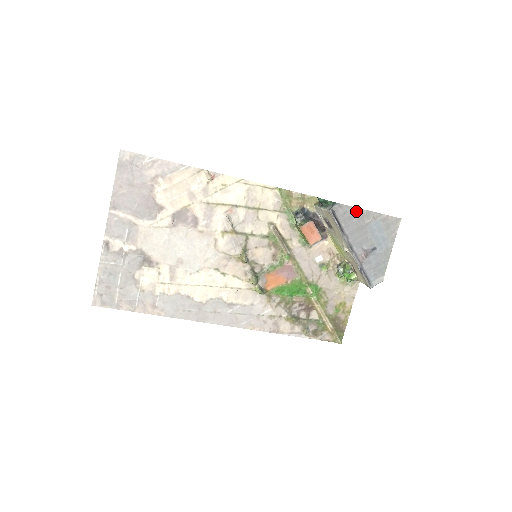
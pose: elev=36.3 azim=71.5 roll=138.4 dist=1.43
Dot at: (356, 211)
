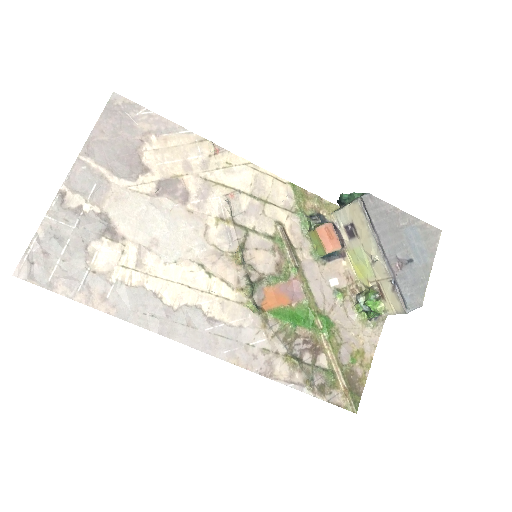
Dot at: (389, 208)
